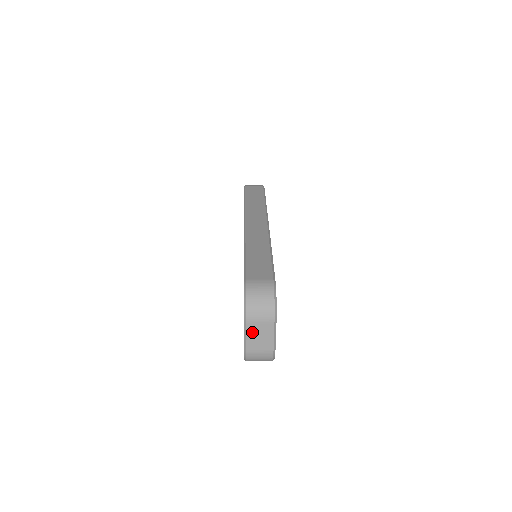
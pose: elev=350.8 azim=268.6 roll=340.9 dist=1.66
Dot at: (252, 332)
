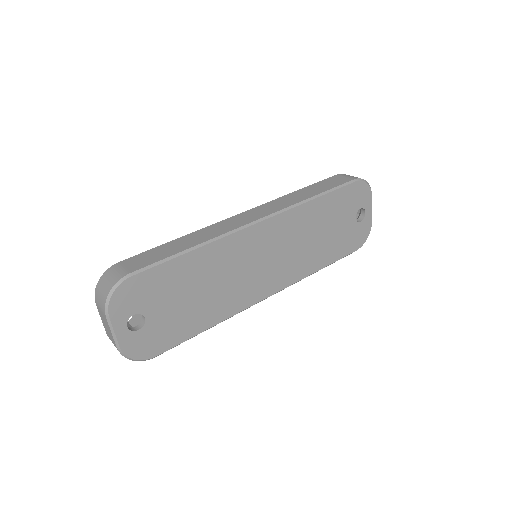
Dot at: (102, 316)
